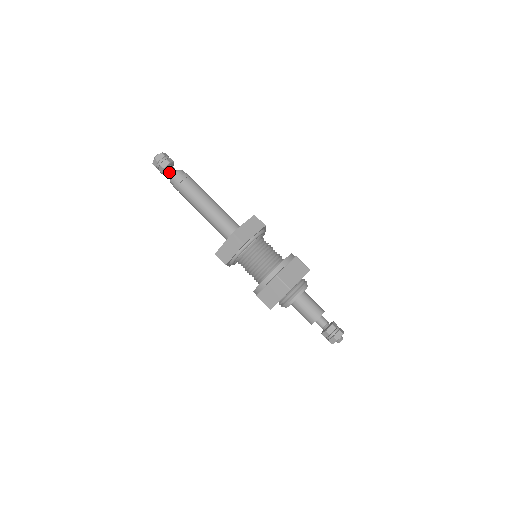
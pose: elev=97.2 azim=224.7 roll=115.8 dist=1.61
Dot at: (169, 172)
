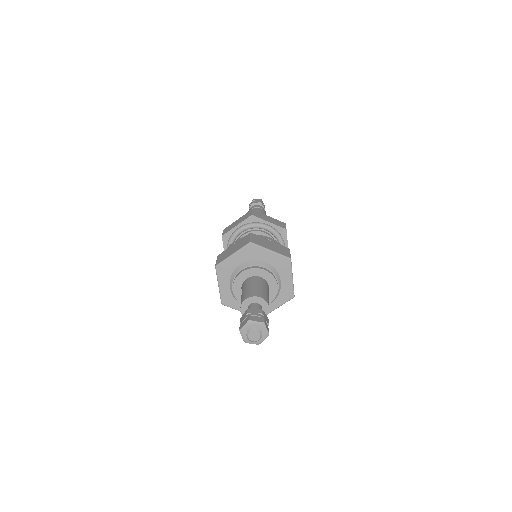
Dot at: occluded
